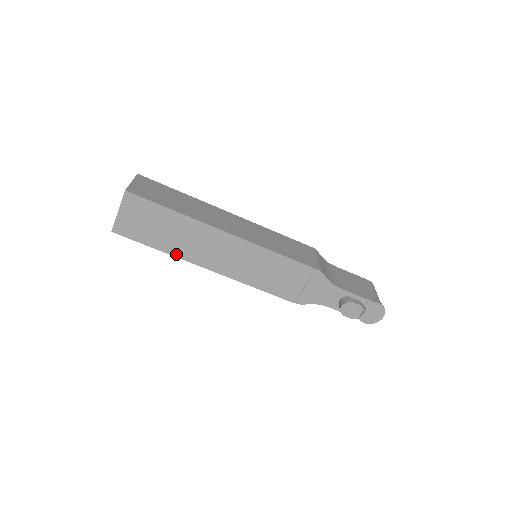
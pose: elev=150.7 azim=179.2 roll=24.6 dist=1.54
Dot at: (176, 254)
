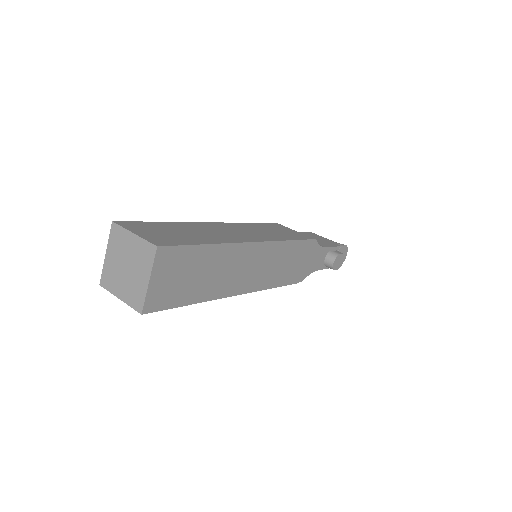
Dot at: (211, 297)
